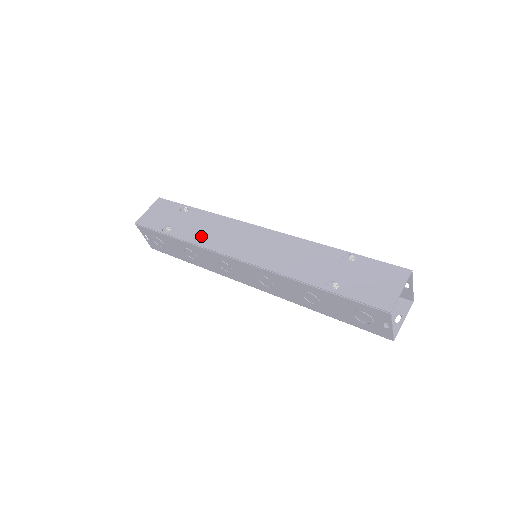
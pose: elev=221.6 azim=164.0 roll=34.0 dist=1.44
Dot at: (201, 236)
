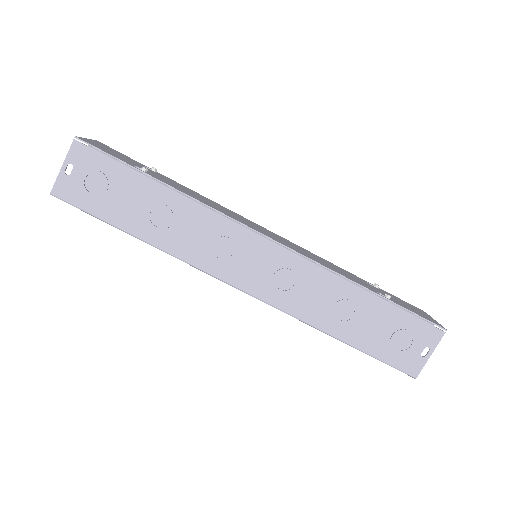
Dot at: (200, 199)
